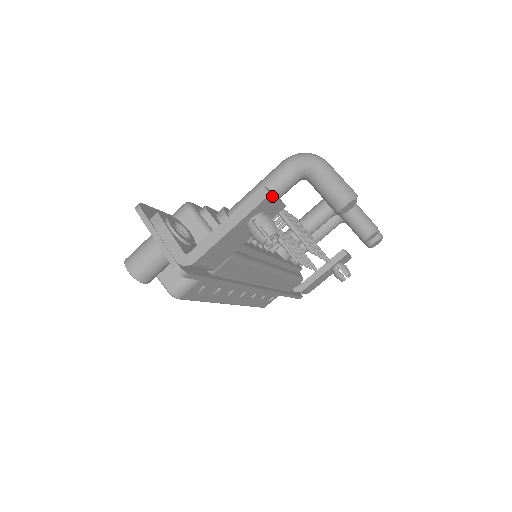
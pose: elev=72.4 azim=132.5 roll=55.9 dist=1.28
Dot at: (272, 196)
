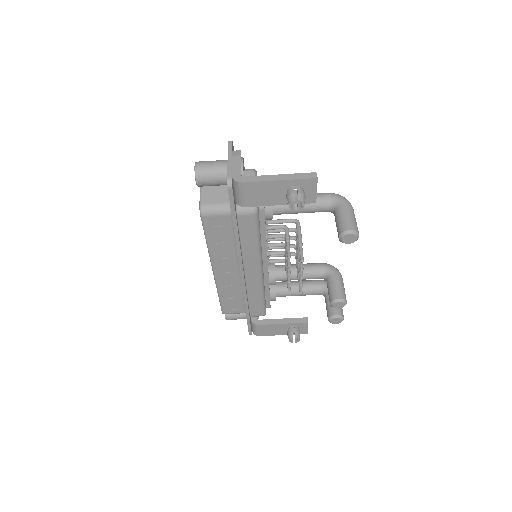
Dot at: (317, 182)
